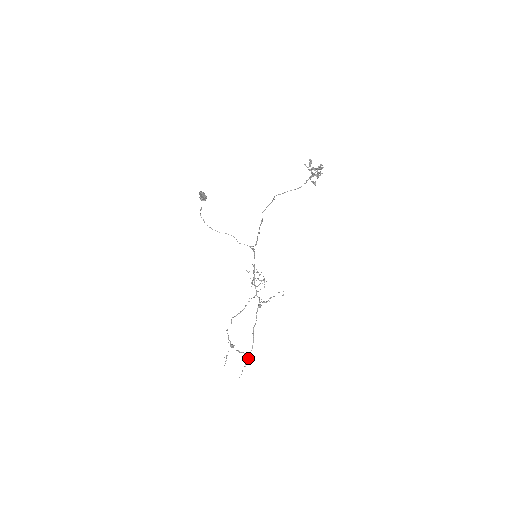
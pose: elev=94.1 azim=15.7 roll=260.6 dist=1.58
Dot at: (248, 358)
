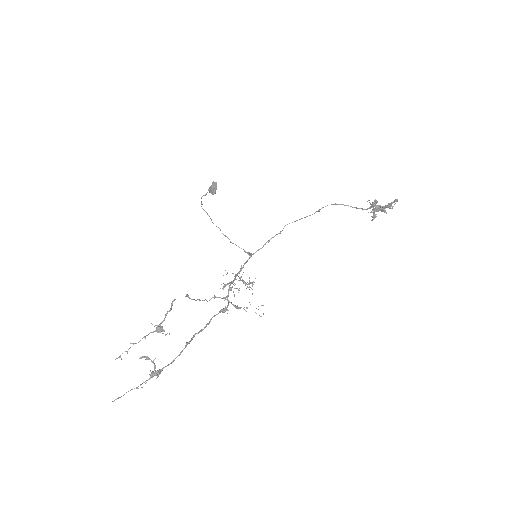
Dot at: (156, 372)
